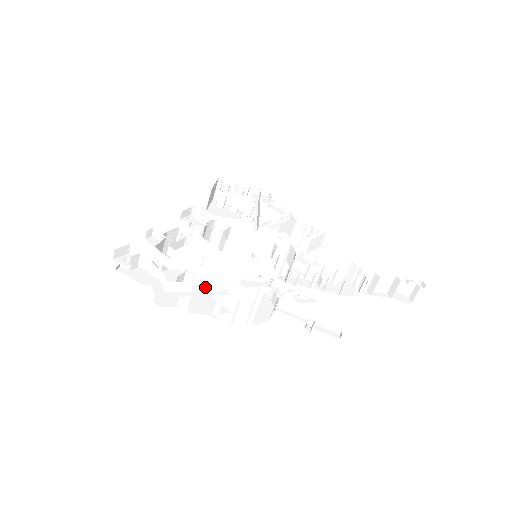
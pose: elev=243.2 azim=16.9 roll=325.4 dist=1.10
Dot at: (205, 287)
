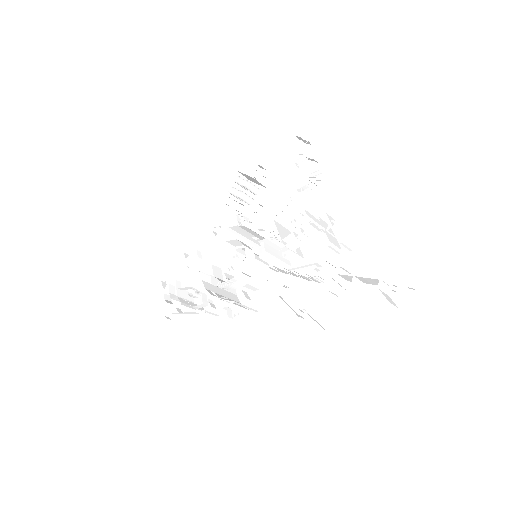
Dot at: (189, 313)
